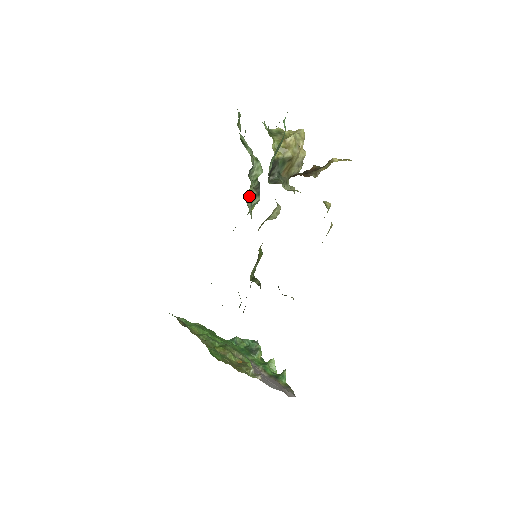
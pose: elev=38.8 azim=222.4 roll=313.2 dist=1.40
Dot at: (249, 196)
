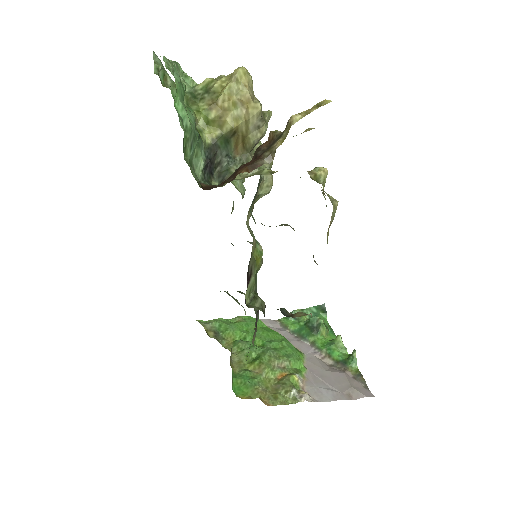
Dot at: occluded
